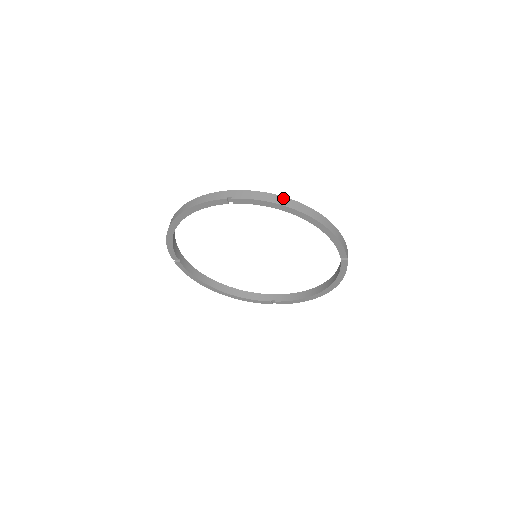
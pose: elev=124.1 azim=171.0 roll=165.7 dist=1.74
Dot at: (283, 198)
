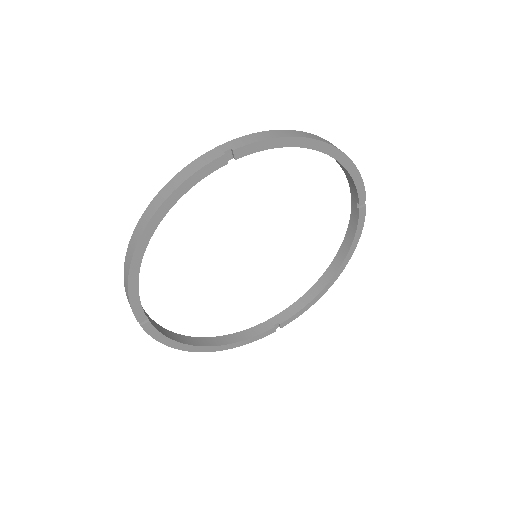
Dot at: (292, 131)
